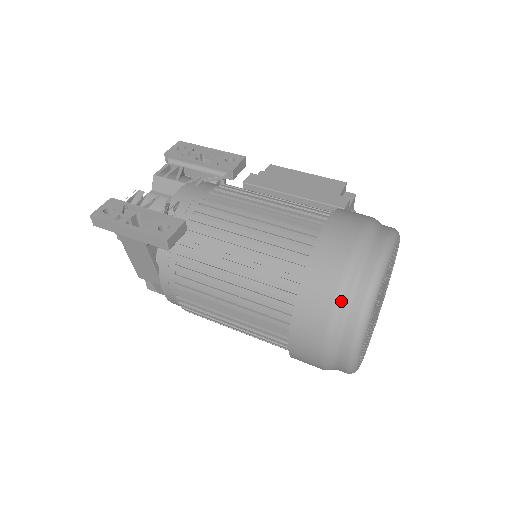
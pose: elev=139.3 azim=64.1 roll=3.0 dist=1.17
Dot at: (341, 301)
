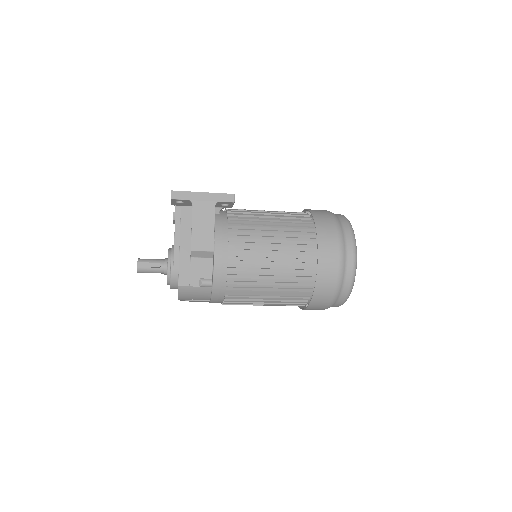
Dot at: (337, 220)
